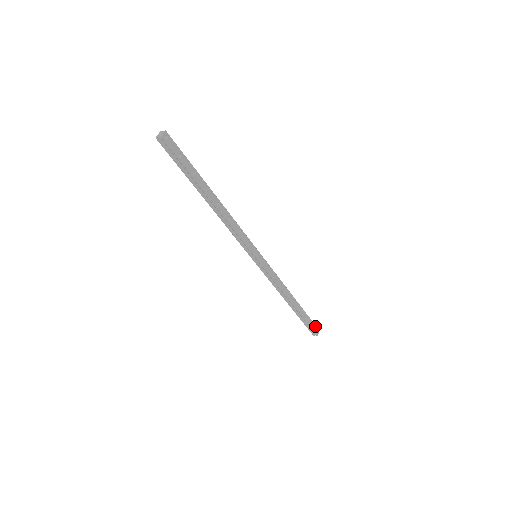
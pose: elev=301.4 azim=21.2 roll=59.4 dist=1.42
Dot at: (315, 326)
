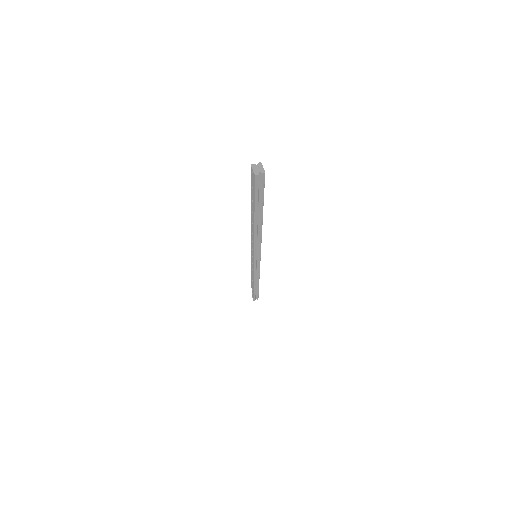
Dot at: occluded
